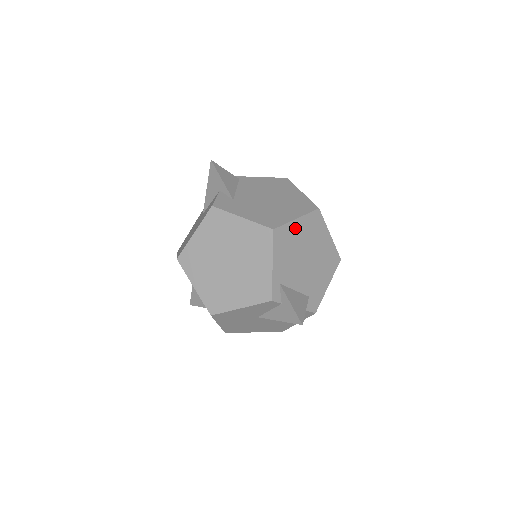
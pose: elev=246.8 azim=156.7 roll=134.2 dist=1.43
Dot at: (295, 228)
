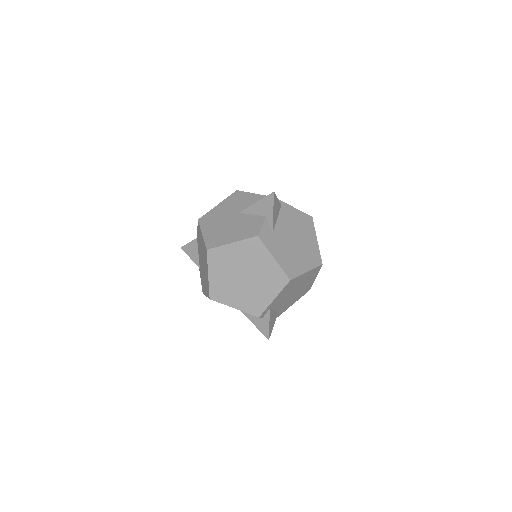
Dot at: (302, 277)
